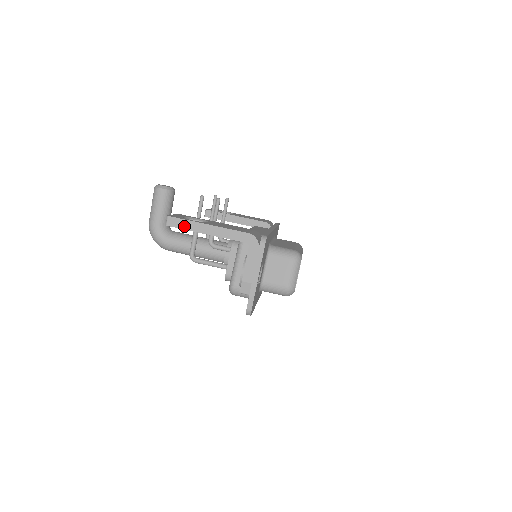
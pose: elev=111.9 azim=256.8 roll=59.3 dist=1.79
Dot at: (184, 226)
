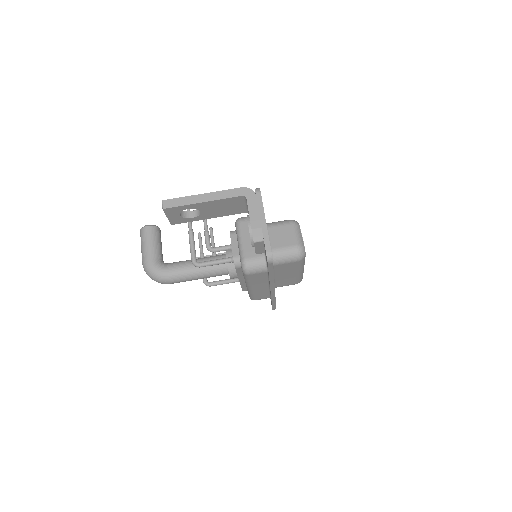
Dot at: (180, 203)
